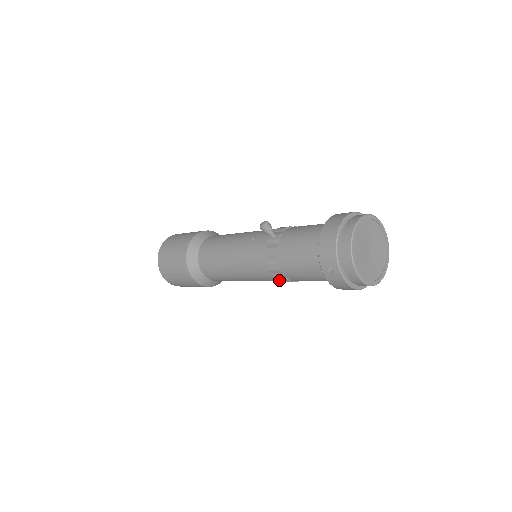
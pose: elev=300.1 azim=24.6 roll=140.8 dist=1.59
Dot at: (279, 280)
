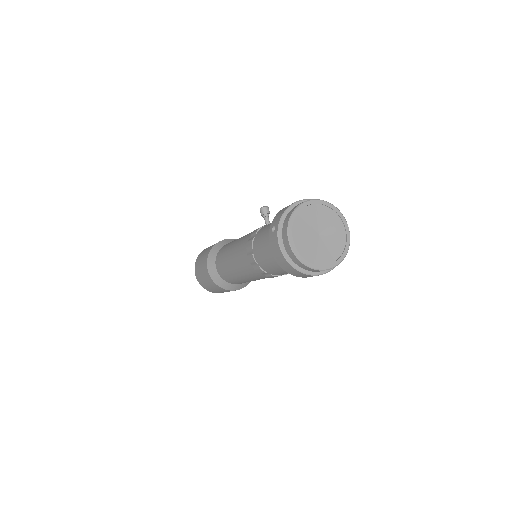
Dot at: (250, 262)
